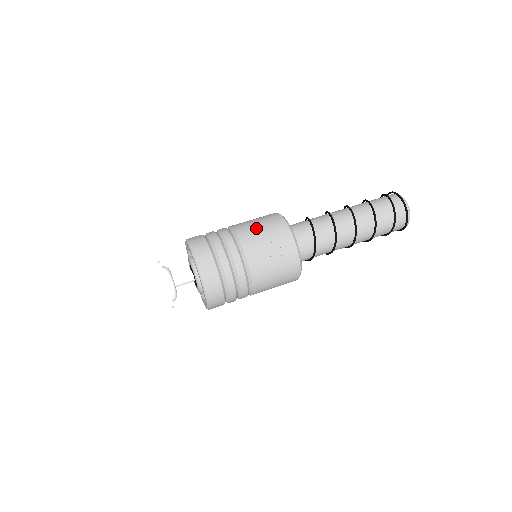
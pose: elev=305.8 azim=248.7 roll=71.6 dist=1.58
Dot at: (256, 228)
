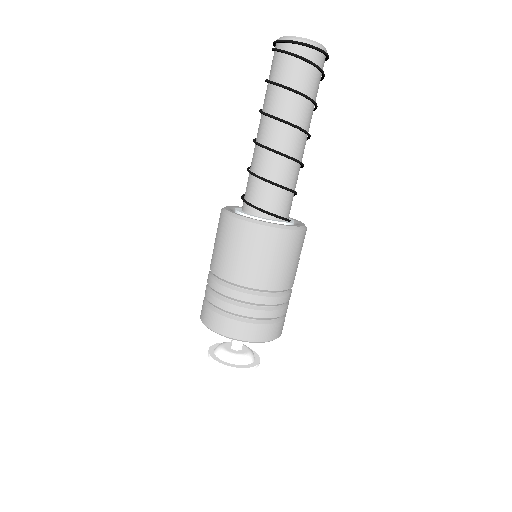
Dot at: (286, 267)
